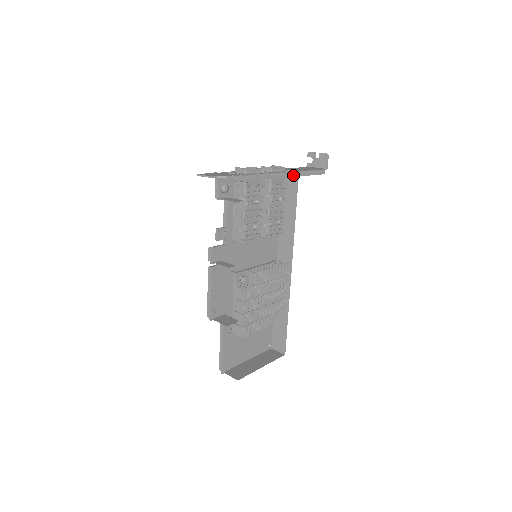
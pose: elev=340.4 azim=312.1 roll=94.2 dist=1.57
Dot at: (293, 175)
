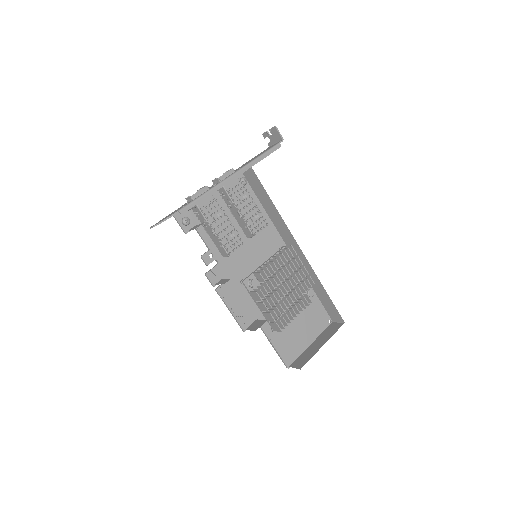
Dot at: (243, 171)
